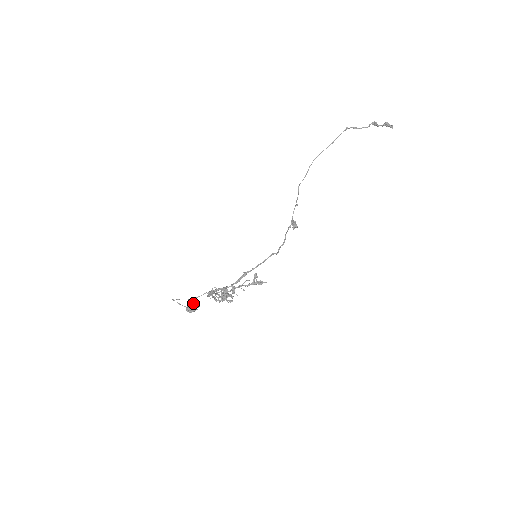
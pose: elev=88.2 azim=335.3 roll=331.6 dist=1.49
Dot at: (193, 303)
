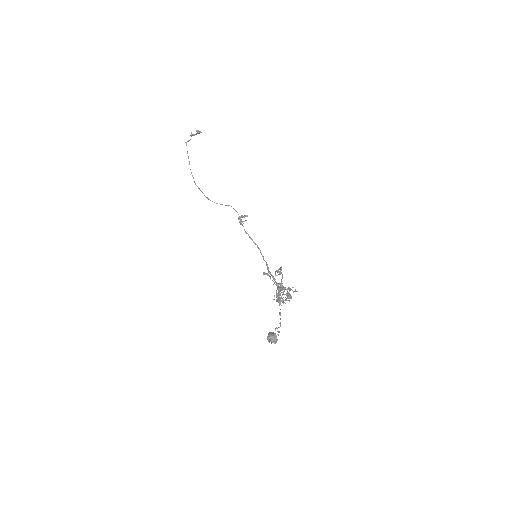
Dot at: (269, 334)
